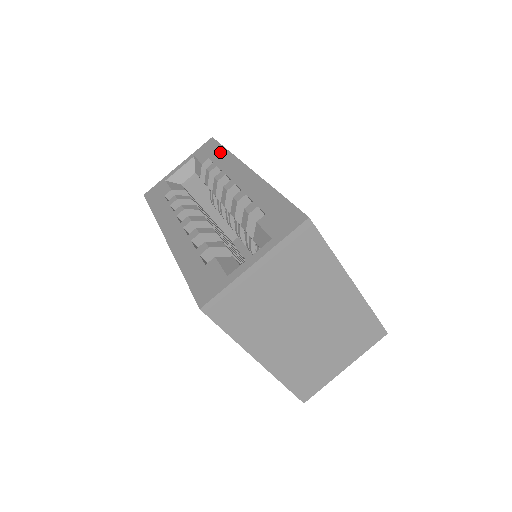
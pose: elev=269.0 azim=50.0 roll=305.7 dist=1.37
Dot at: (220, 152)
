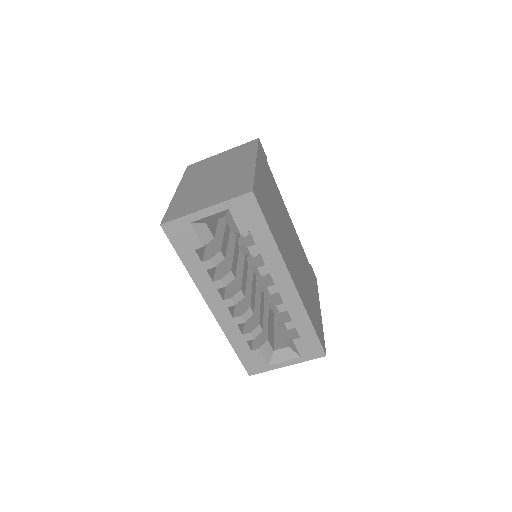
Dot at: (264, 234)
